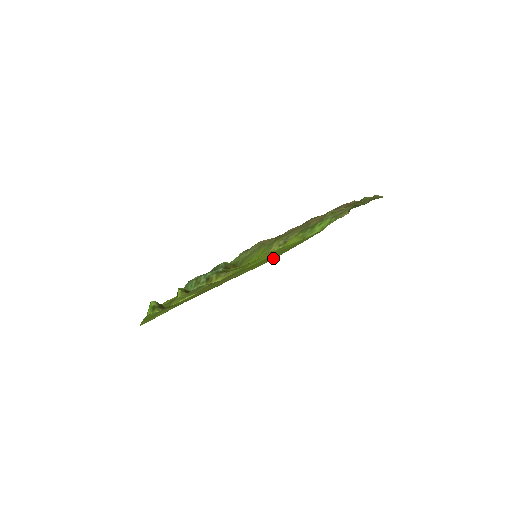
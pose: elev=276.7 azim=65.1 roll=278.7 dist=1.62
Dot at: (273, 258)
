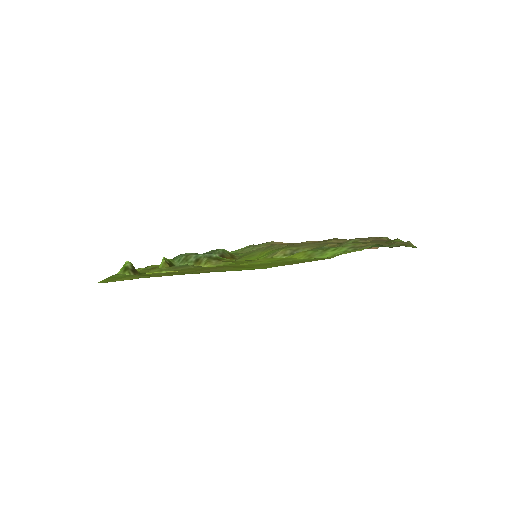
Dot at: (265, 267)
